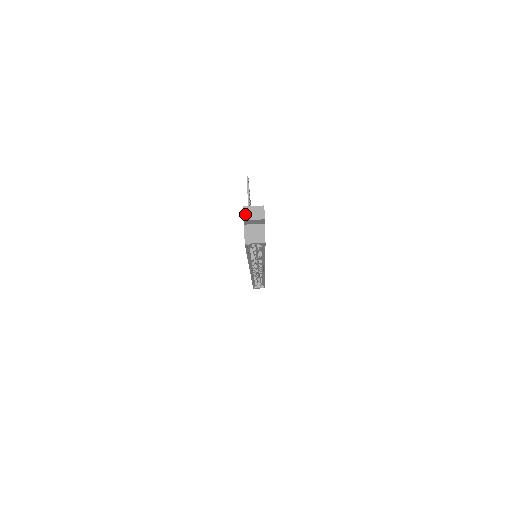
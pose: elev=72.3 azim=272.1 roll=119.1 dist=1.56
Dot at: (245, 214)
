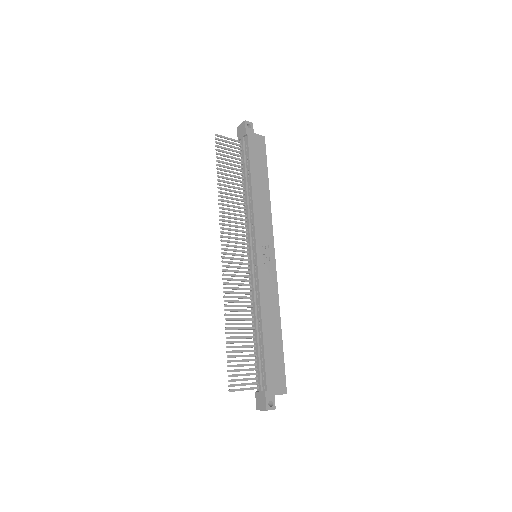
Dot at: occluded
